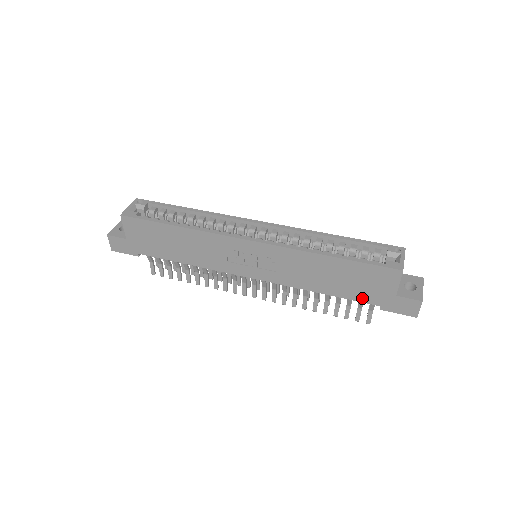
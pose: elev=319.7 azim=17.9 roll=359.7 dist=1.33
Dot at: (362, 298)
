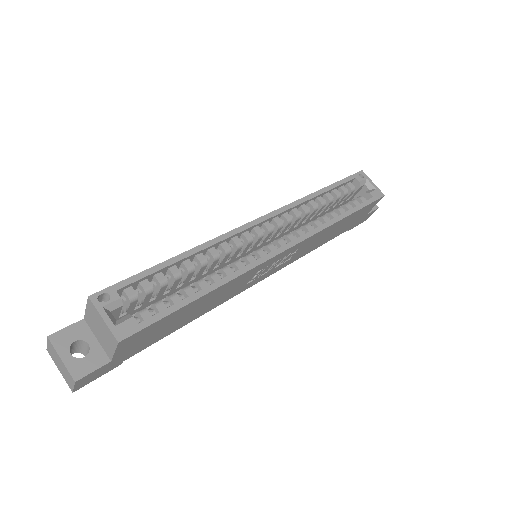
Dot at: (342, 232)
